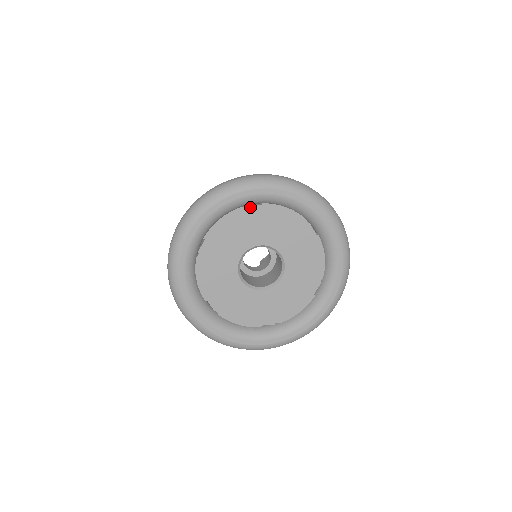
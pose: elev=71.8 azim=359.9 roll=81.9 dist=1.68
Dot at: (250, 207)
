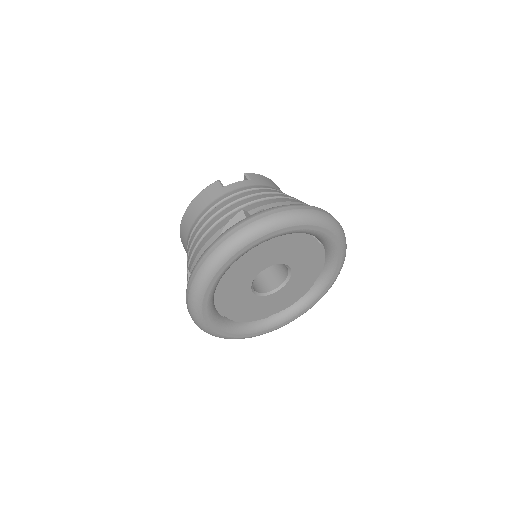
Dot at: occluded
